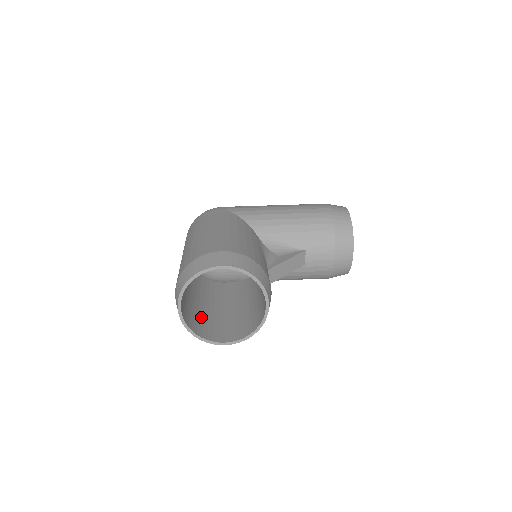
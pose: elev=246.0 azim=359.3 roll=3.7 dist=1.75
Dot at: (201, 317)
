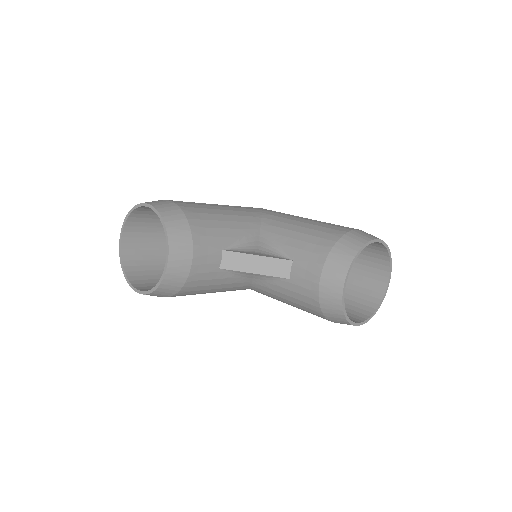
Dot at: (156, 272)
